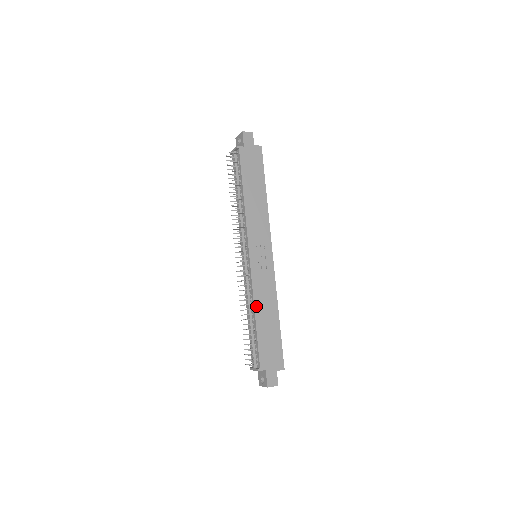
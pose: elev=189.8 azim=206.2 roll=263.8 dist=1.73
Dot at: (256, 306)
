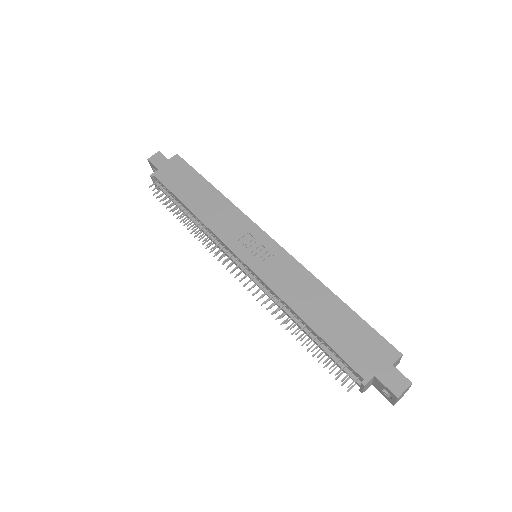
Dot at: (294, 307)
